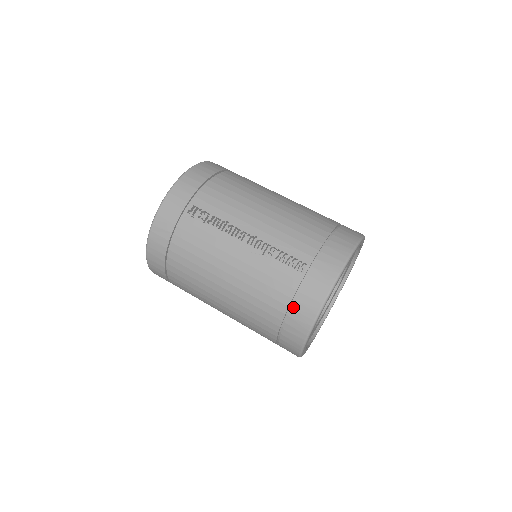
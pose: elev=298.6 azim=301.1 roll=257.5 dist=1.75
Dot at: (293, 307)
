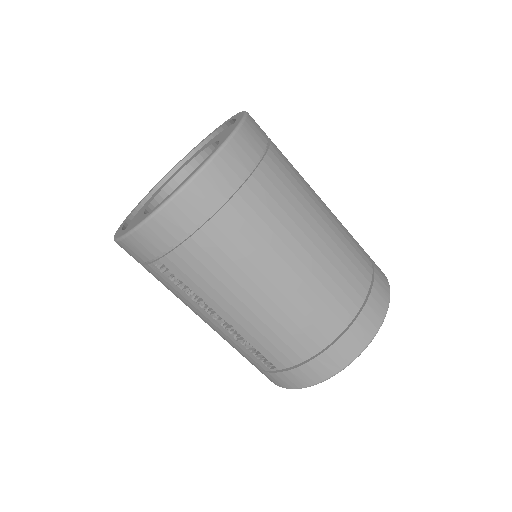
Dot at: occluded
